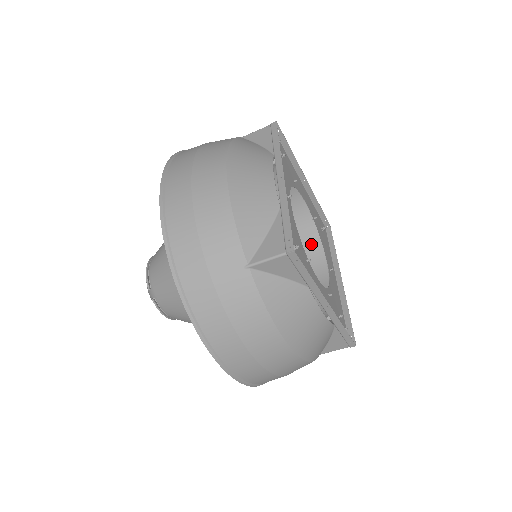
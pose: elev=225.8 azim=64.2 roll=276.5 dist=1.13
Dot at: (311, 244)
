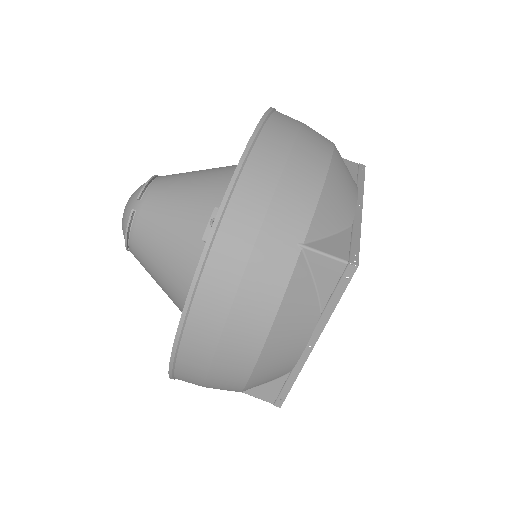
Dot at: occluded
